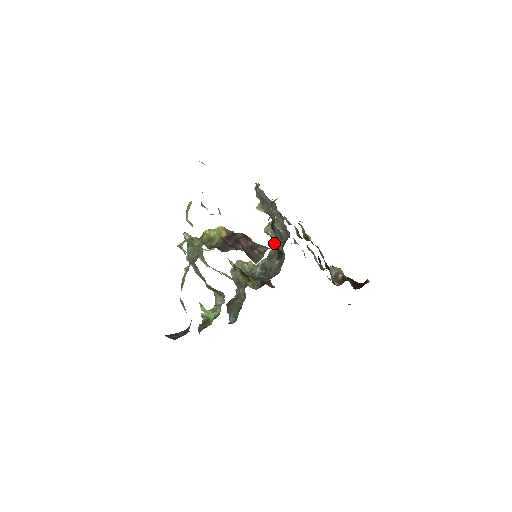
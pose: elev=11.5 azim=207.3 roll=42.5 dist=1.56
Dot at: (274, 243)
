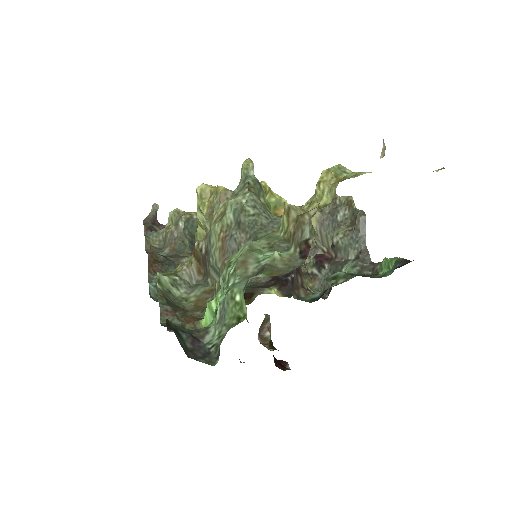
Dot at: occluded
